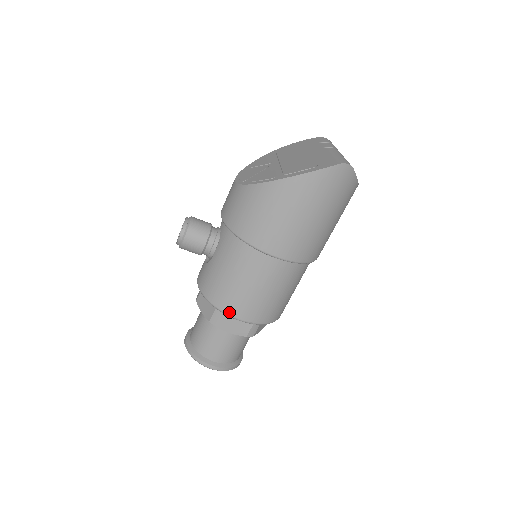
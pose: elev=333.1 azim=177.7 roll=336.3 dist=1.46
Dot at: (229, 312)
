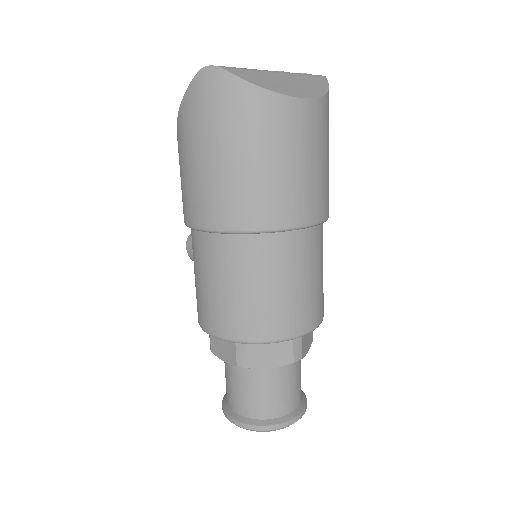
Dot at: (201, 323)
